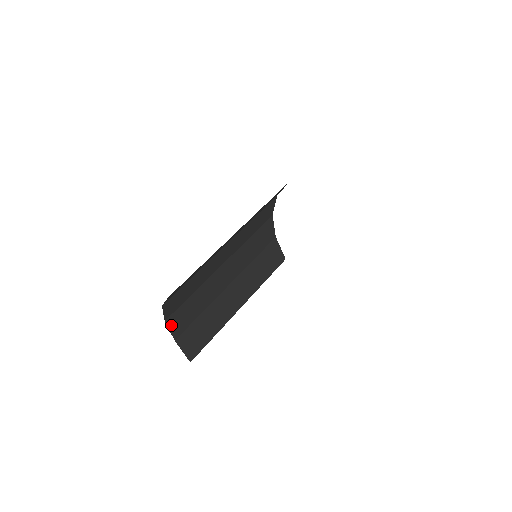
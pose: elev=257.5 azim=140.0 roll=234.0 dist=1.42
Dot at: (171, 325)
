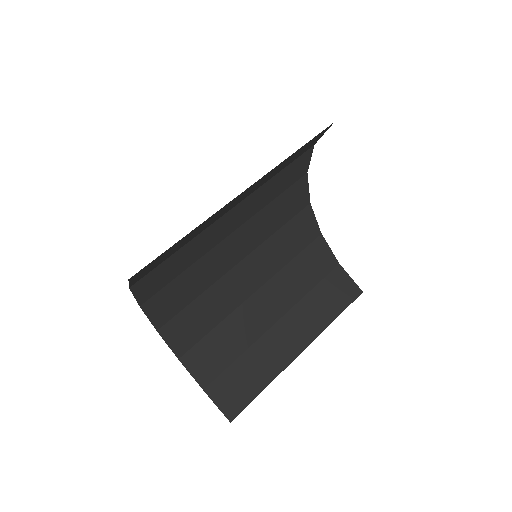
Dot at: (191, 367)
